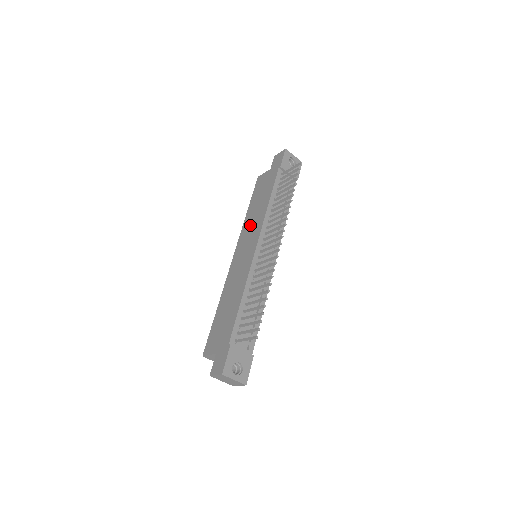
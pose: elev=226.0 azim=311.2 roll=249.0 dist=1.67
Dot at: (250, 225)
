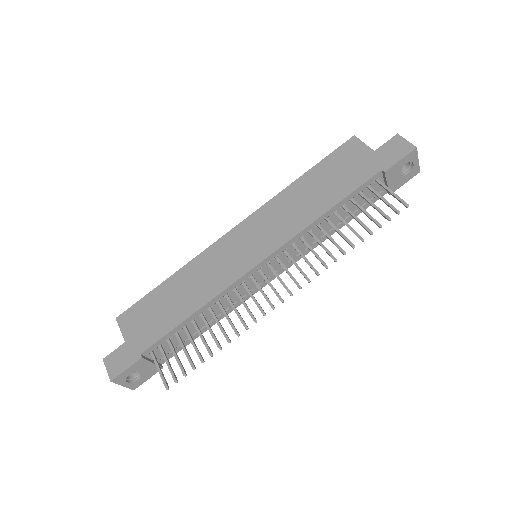
Dot at: (282, 211)
